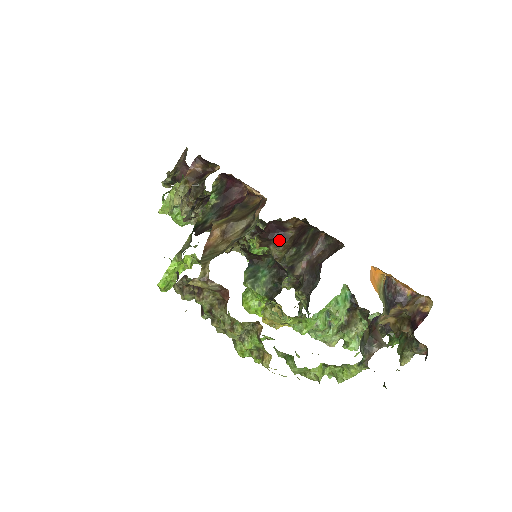
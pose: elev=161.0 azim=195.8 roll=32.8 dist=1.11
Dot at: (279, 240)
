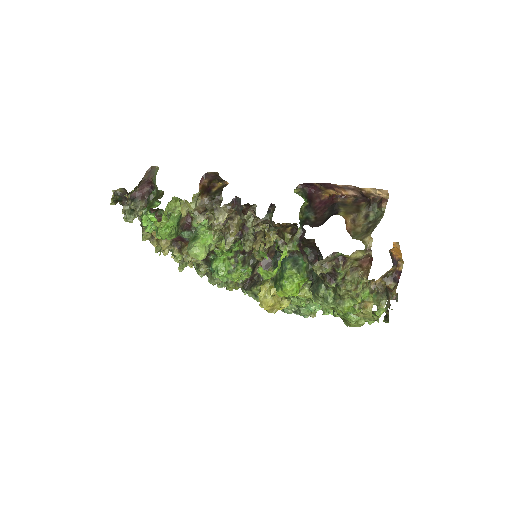
Dot at: occluded
